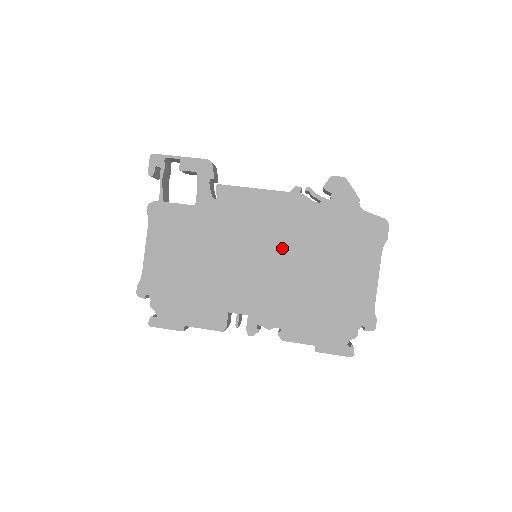
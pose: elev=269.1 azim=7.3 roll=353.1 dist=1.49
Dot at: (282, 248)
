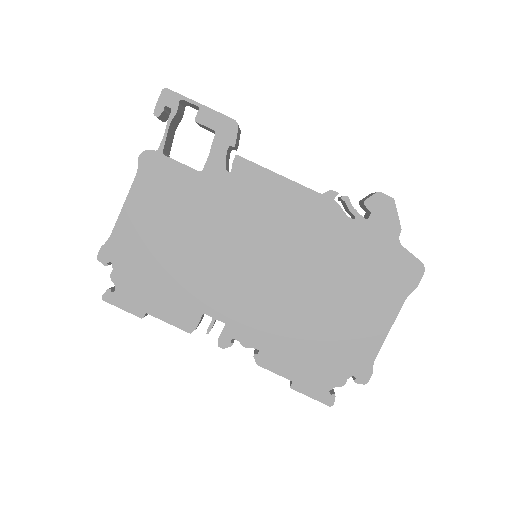
Dot at: (291, 258)
